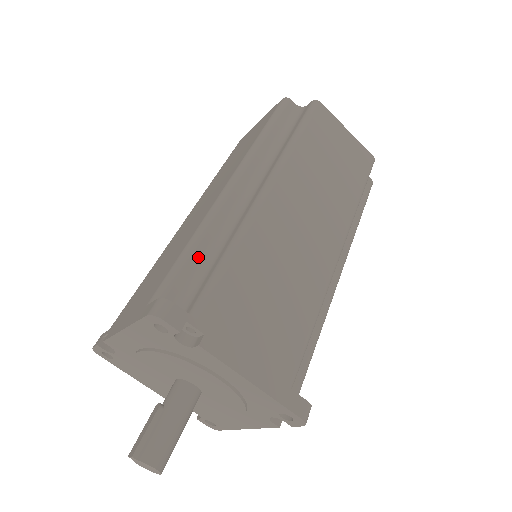
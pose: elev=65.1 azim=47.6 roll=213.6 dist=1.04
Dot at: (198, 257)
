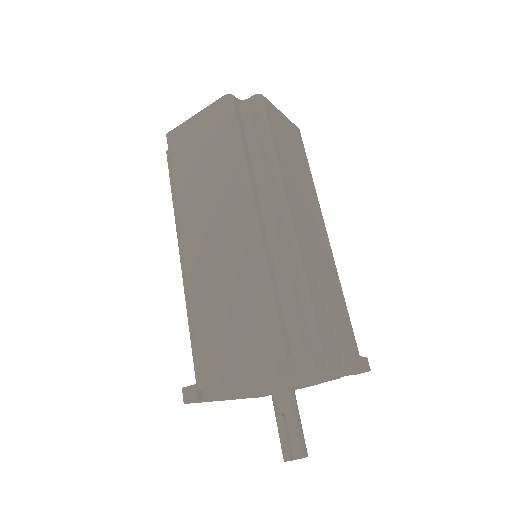
Dot at: (278, 299)
